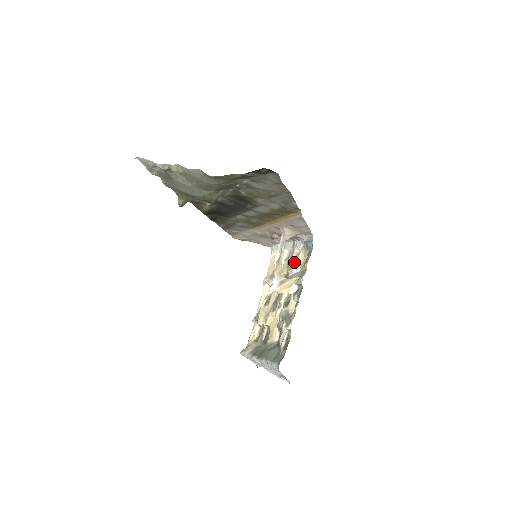
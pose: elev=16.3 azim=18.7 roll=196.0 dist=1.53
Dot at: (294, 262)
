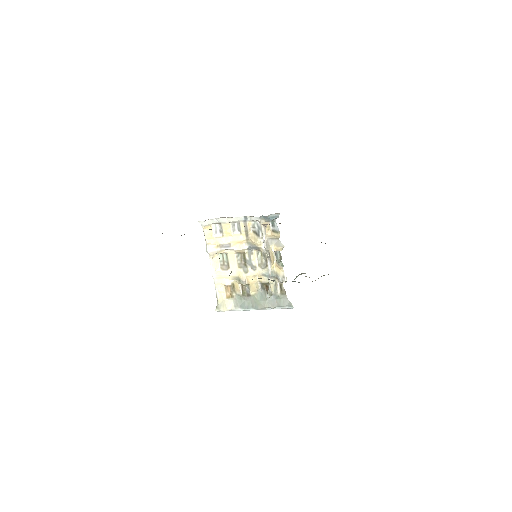
Dot at: (252, 232)
